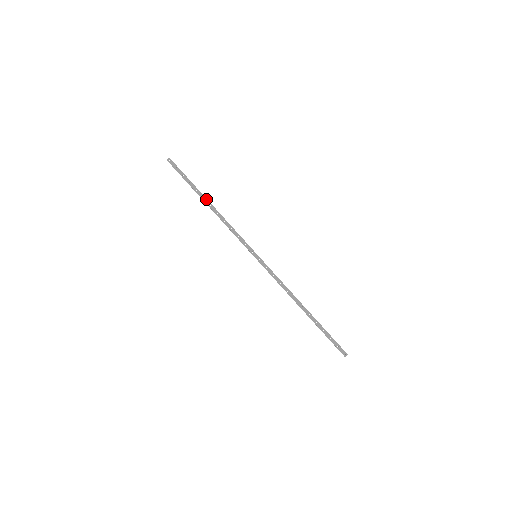
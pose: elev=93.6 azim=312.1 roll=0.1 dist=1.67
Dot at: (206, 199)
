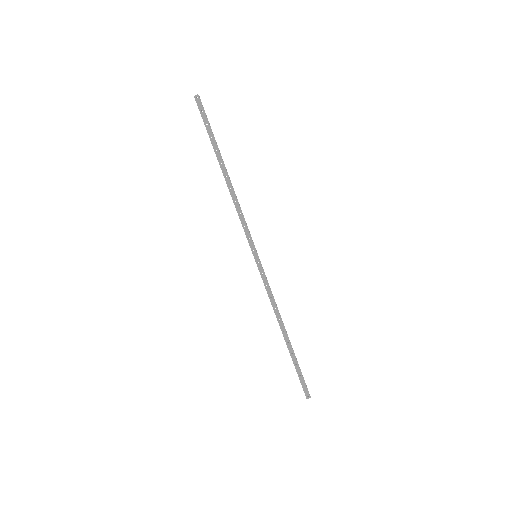
Dot at: (224, 166)
